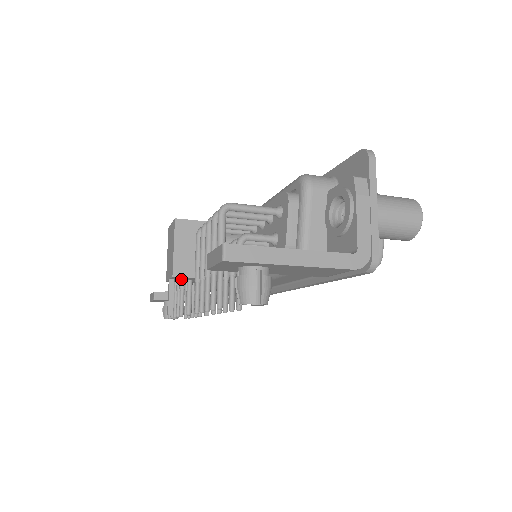
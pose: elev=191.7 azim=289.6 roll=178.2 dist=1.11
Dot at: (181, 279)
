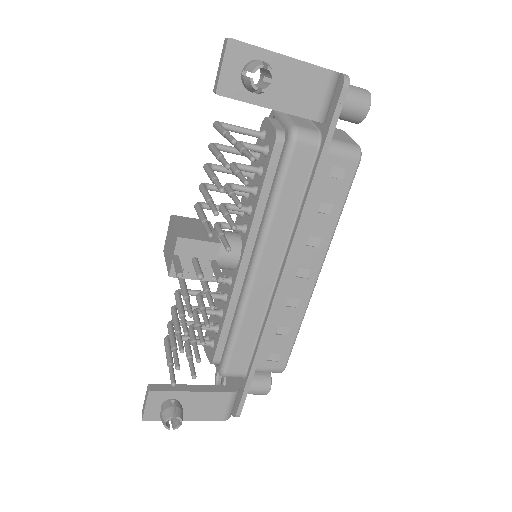
Dot at: (186, 256)
